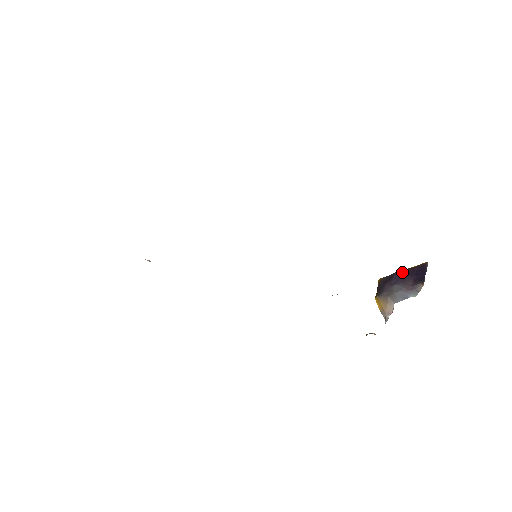
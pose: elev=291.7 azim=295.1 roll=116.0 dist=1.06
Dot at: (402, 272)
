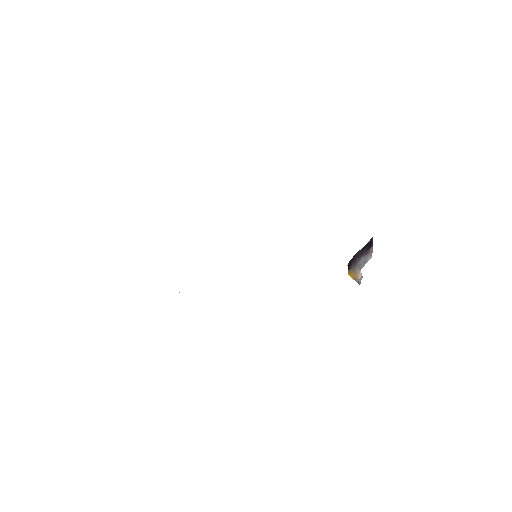
Dot at: (359, 250)
